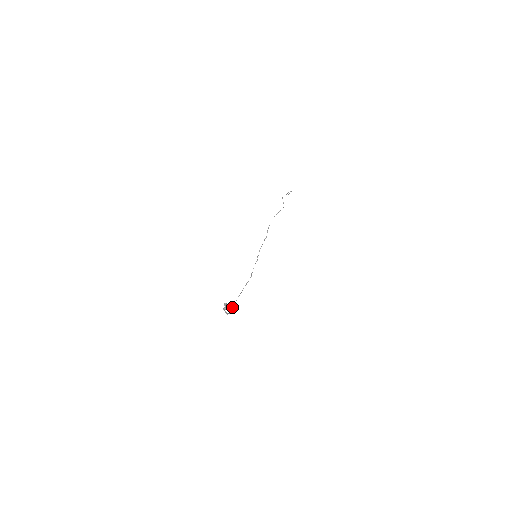
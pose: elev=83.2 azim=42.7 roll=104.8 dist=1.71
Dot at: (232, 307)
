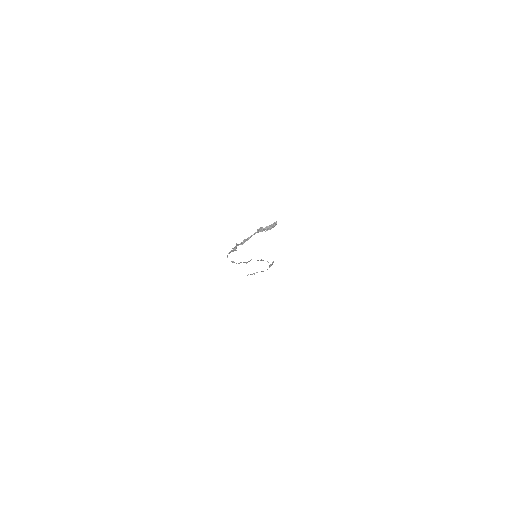
Dot at: (230, 251)
